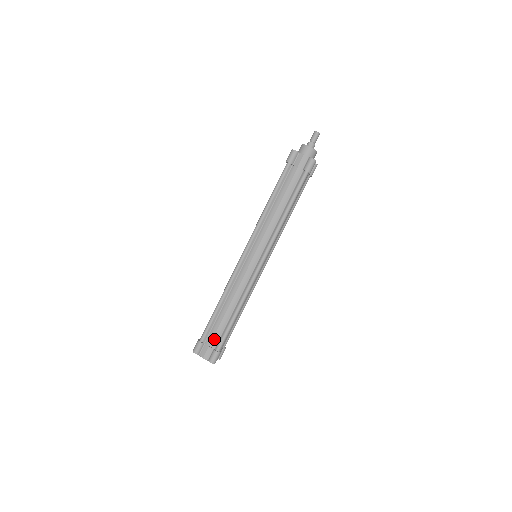
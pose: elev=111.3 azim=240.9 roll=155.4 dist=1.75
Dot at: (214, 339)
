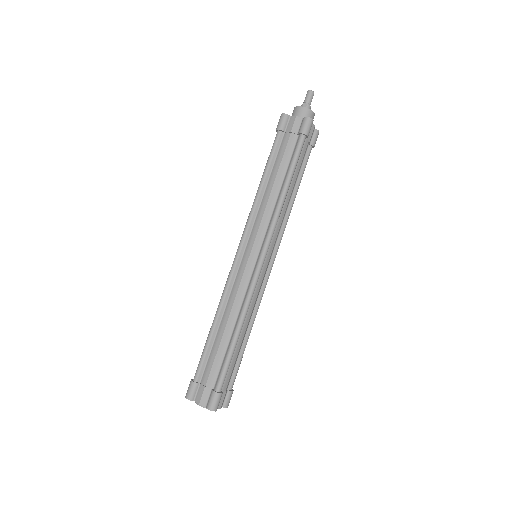
Dot at: (211, 375)
